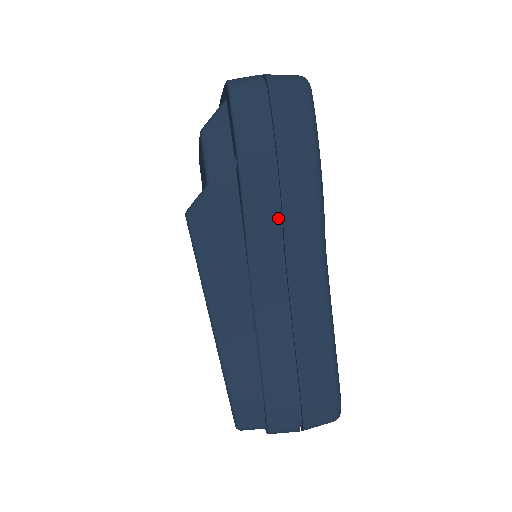
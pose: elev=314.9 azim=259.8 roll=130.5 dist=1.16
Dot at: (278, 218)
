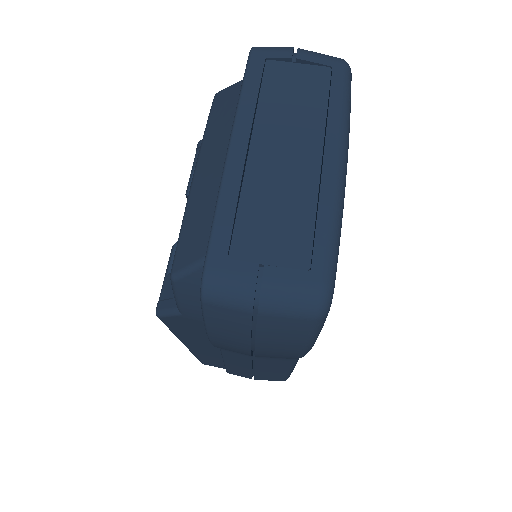
Dot at: occluded
